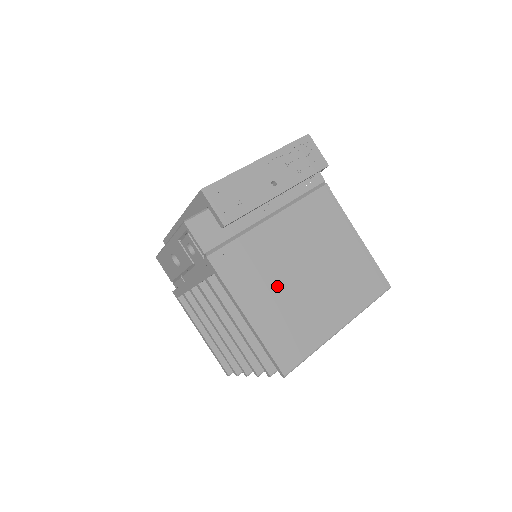
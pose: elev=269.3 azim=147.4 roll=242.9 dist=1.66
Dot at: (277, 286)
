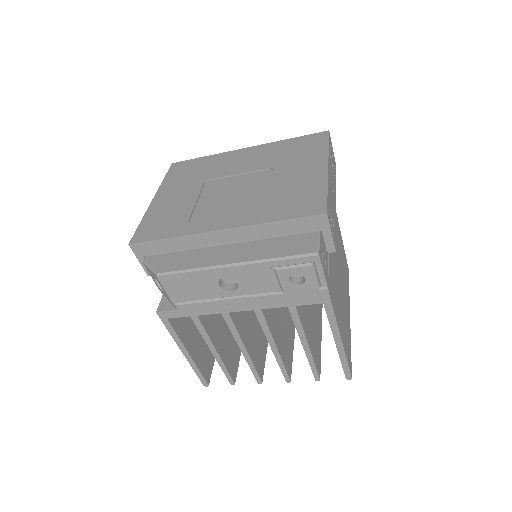
Dot at: (340, 298)
